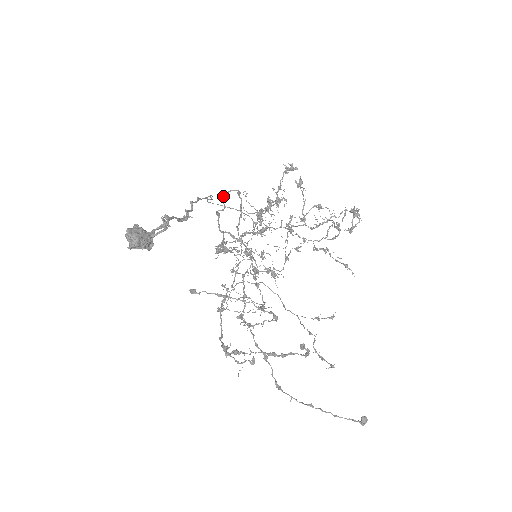
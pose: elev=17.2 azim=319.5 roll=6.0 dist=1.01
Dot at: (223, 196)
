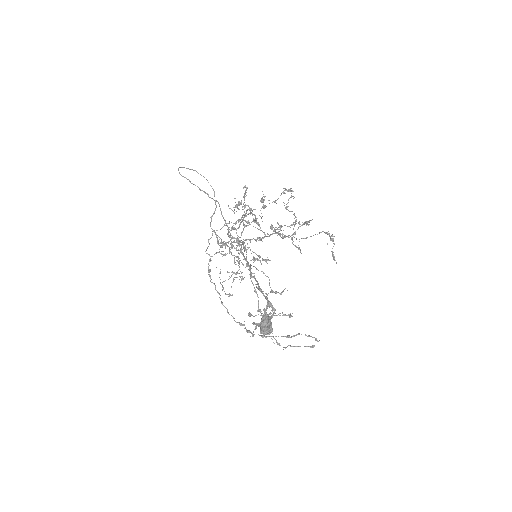
Dot at: (243, 218)
